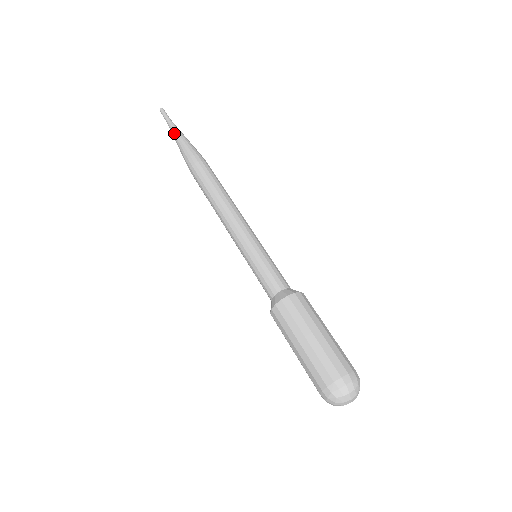
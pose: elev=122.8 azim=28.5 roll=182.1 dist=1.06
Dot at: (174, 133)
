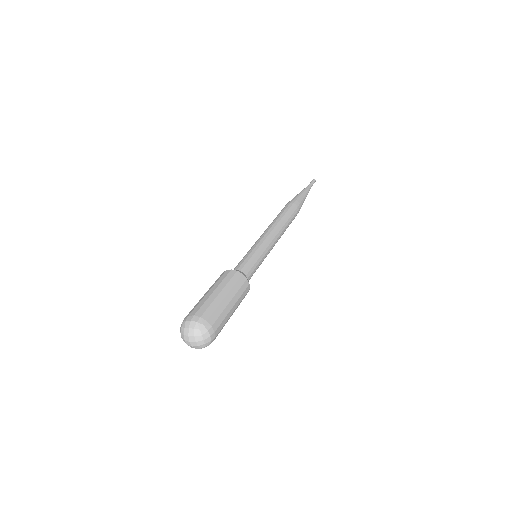
Dot at: (302, 190)
